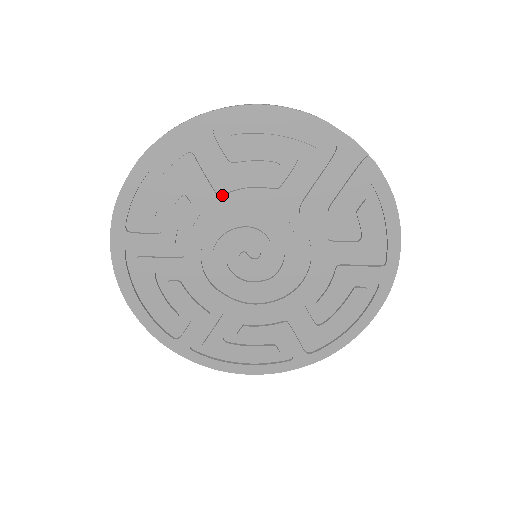
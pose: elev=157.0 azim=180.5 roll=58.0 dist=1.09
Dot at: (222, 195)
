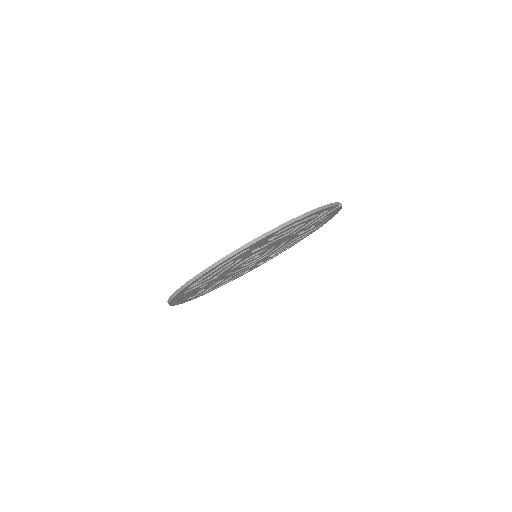
Dot at: occluded
